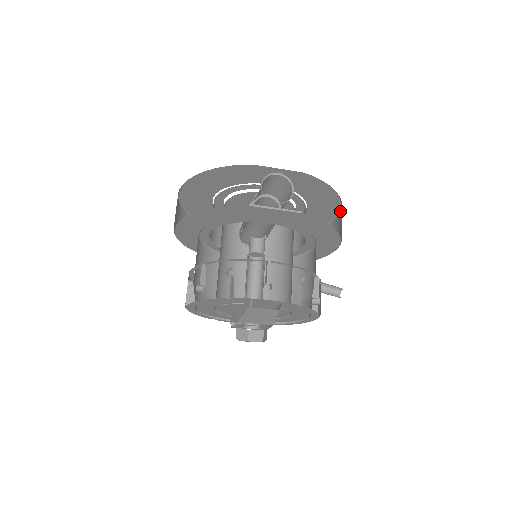
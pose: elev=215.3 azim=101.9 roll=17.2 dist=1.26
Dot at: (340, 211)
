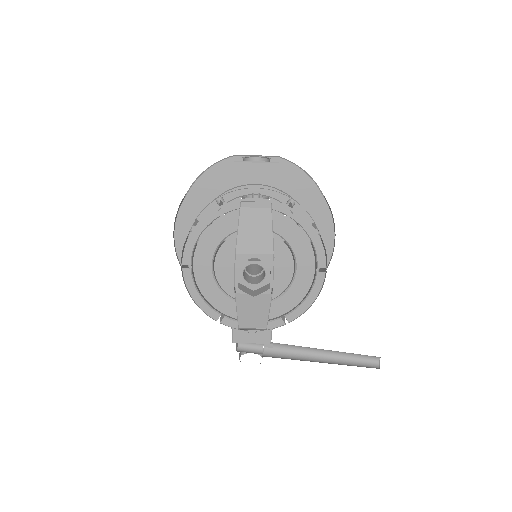
Dot at: occluded
